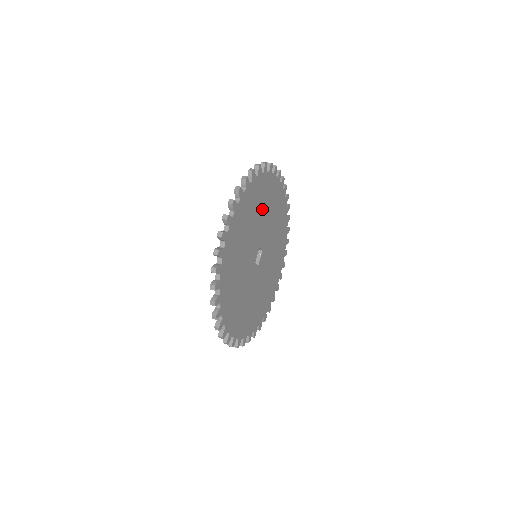
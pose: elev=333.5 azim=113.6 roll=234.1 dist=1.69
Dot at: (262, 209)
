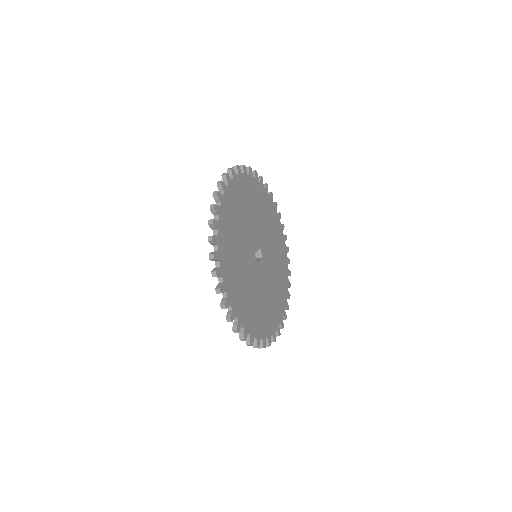
Dot at: (266, 221)
